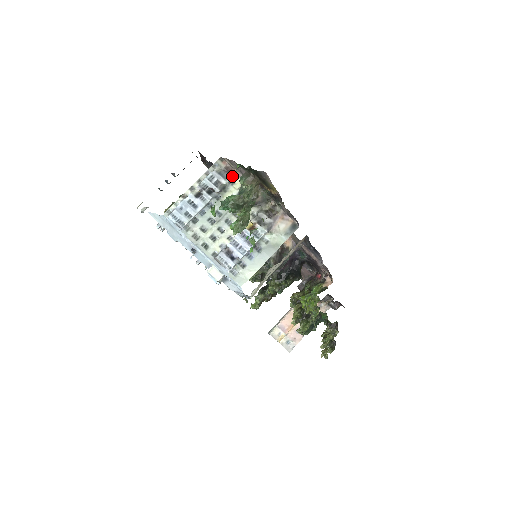
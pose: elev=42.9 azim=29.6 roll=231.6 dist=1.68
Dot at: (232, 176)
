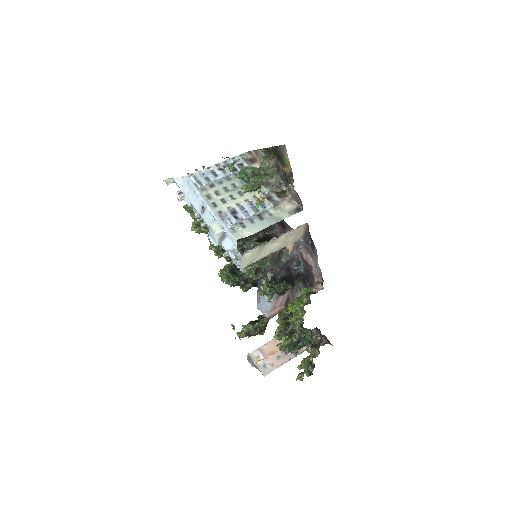
Dot at: (254, 165)
